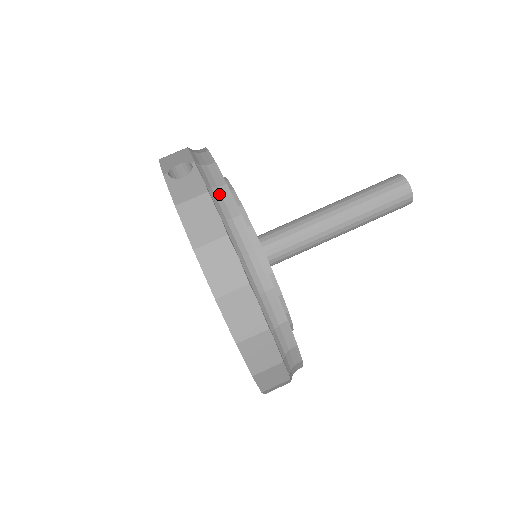
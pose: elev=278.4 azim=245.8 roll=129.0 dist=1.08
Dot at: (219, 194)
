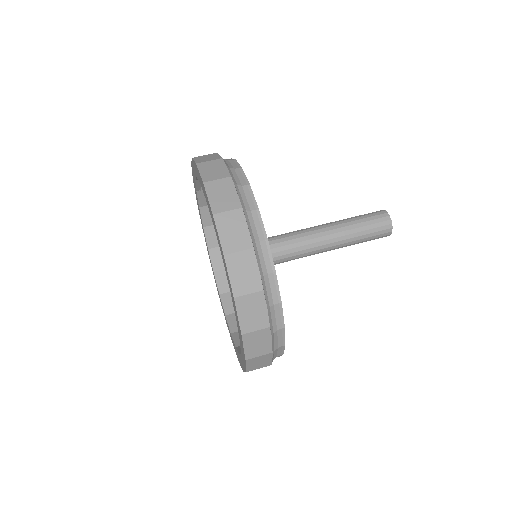
Dot at: occluded
